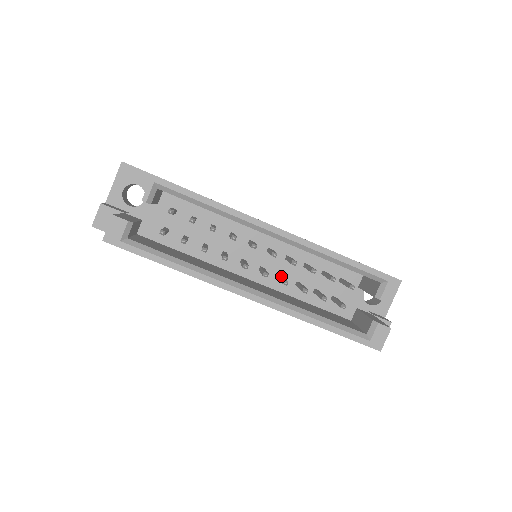
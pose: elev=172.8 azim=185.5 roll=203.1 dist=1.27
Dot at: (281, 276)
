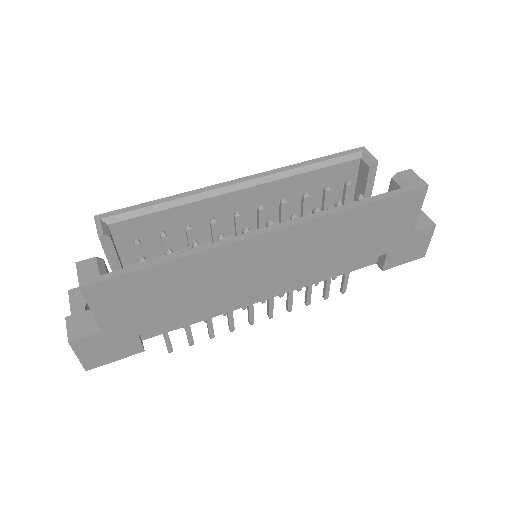
Dot at: occluded
